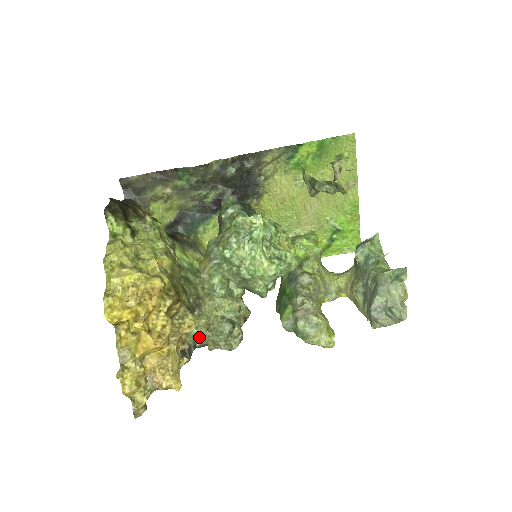
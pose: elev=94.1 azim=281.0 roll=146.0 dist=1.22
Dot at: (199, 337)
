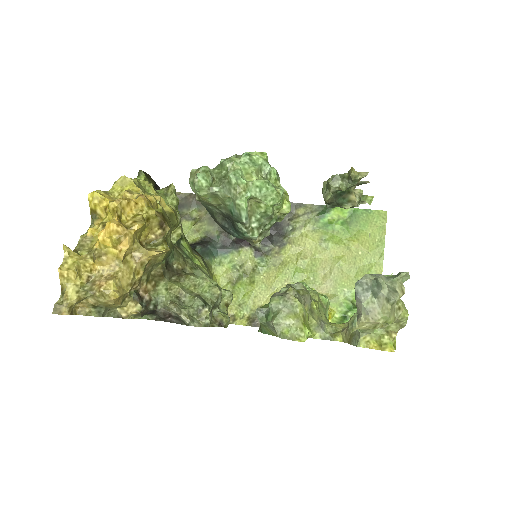
Dot at: (164, 300)
